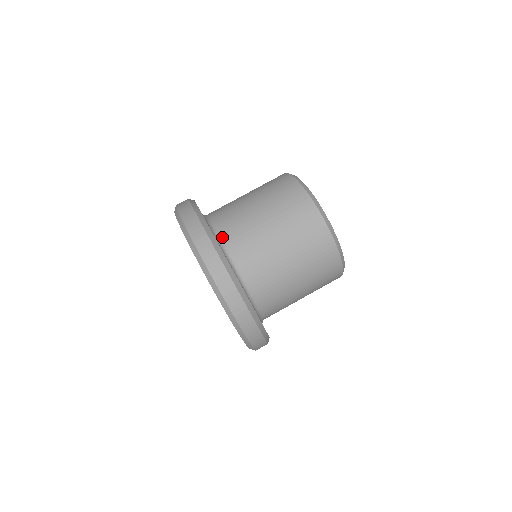
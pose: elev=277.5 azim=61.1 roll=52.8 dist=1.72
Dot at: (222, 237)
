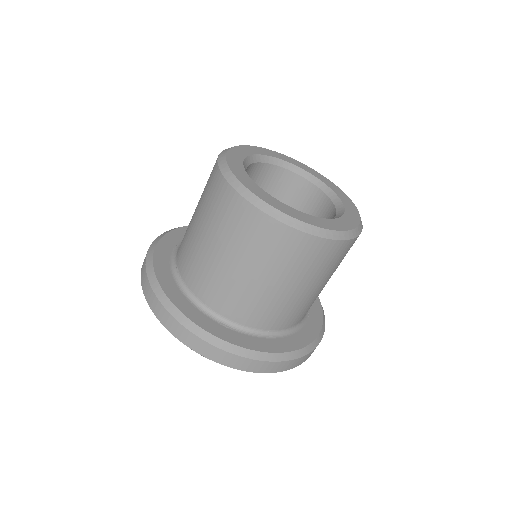
Dot at: (267, 329)
